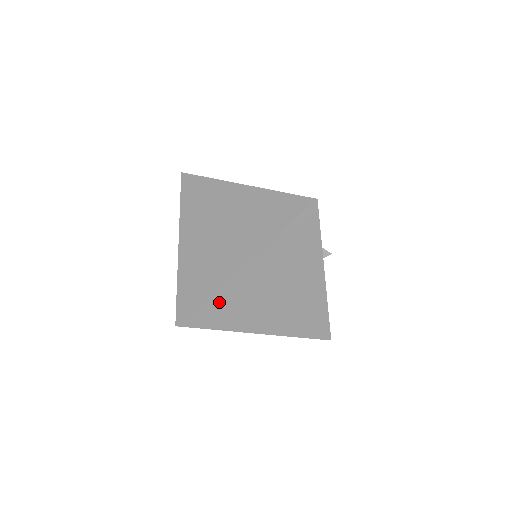
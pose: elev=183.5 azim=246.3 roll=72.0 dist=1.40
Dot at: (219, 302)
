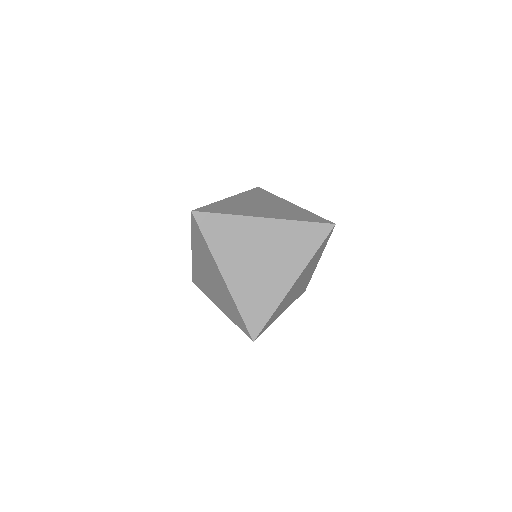
Dot at: (276, 312)
